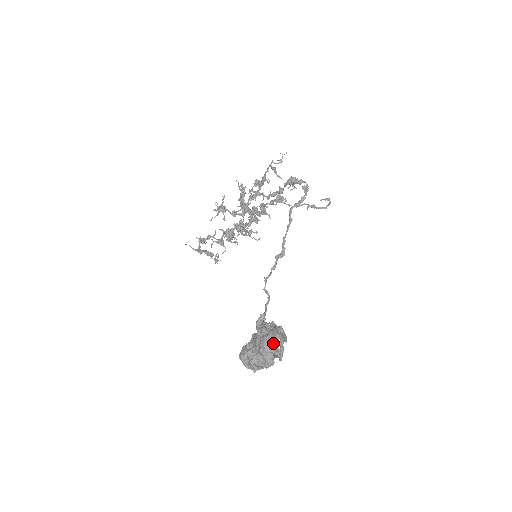
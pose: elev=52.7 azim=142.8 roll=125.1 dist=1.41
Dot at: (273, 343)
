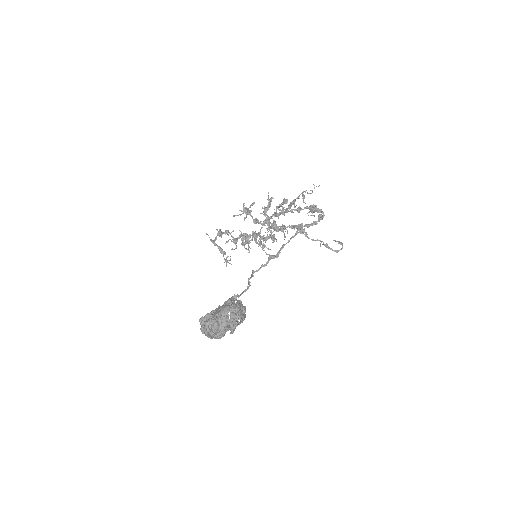
Dot at: occluded
